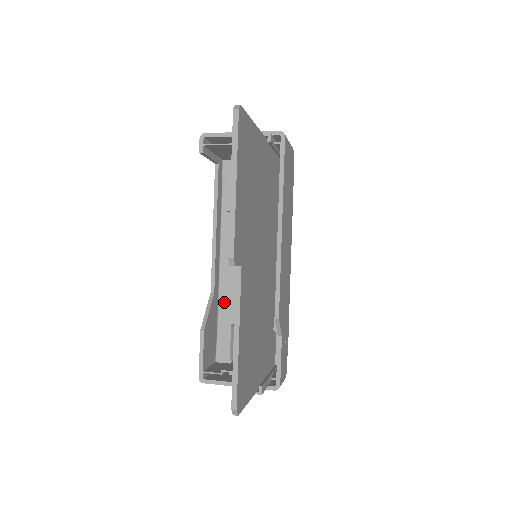
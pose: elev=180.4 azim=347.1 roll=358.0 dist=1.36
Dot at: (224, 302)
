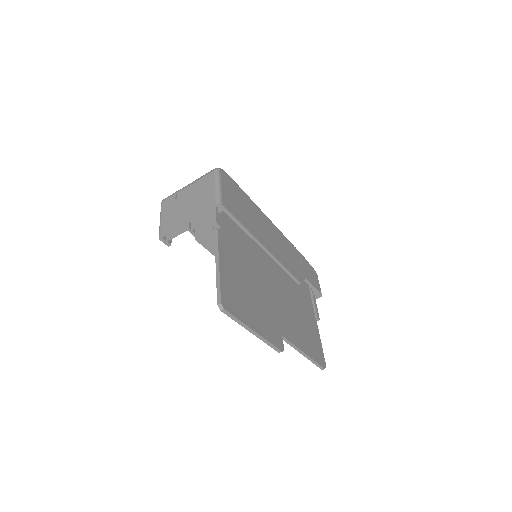
Dot at: occluded
